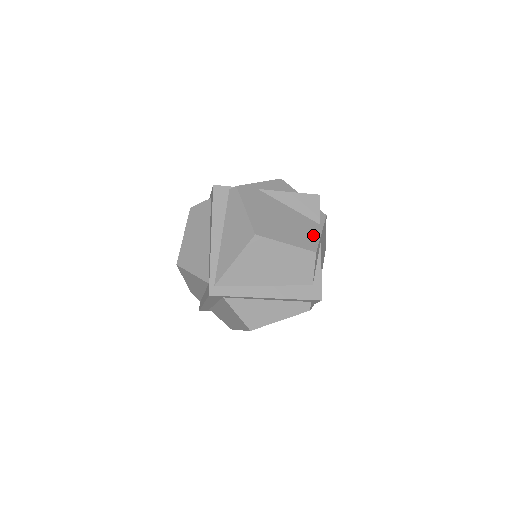
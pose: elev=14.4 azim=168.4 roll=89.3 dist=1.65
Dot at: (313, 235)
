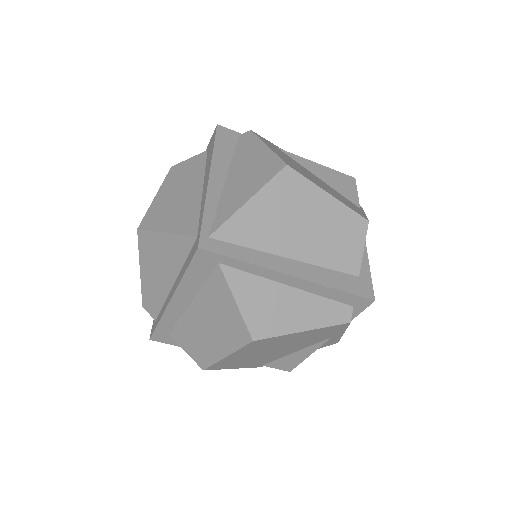
Dot at: (357, 209)
